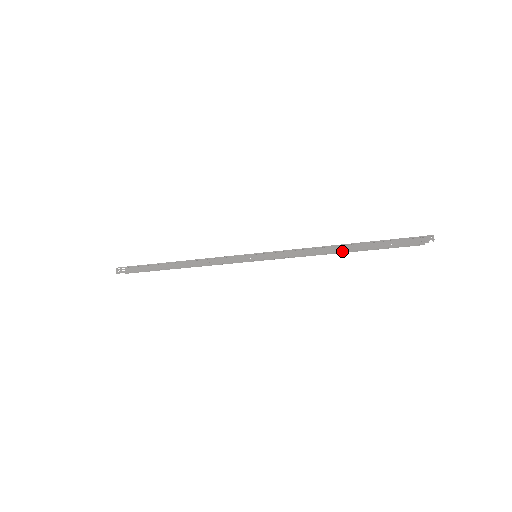
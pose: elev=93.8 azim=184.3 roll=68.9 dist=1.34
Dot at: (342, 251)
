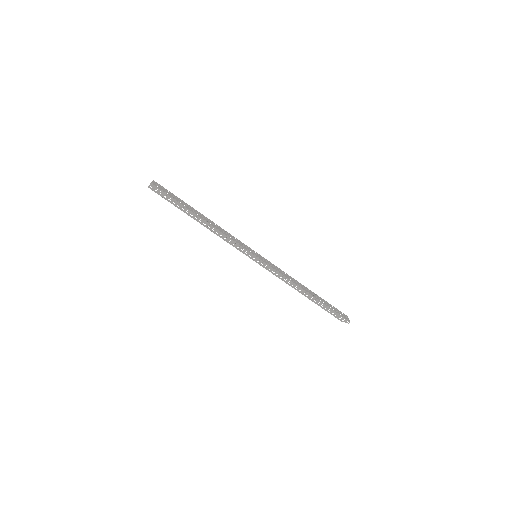
Dot at: (305, 296)
